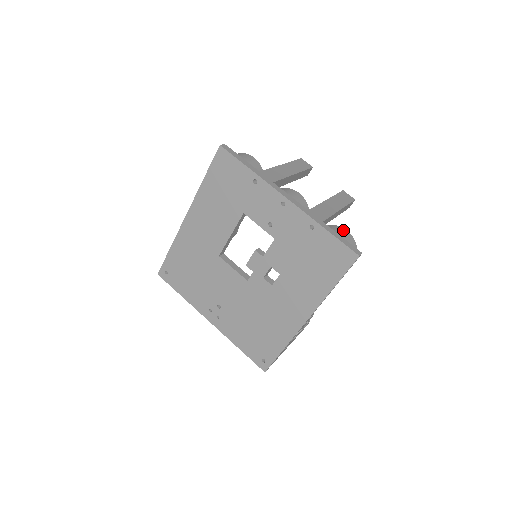
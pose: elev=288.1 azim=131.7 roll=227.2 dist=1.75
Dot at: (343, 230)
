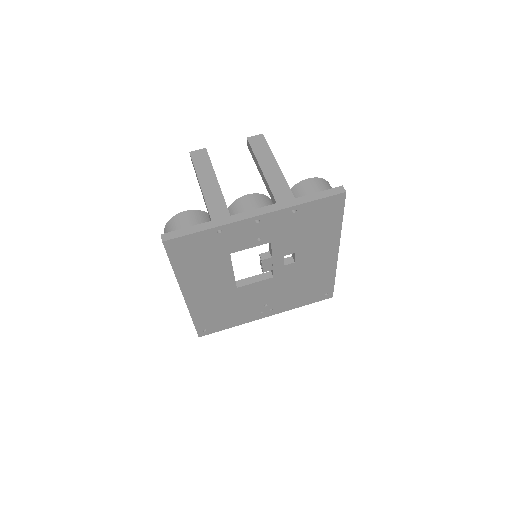
Dot at: (307, 183)
